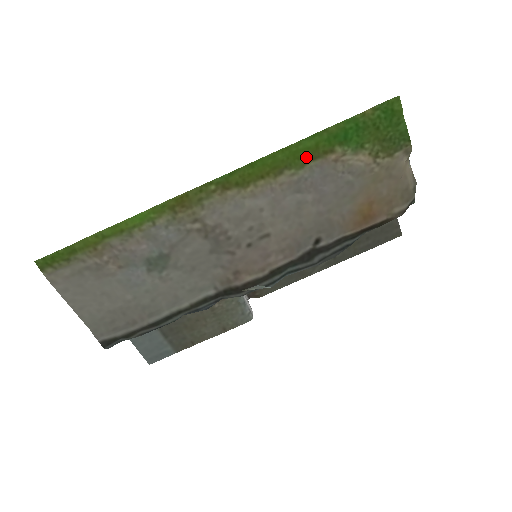
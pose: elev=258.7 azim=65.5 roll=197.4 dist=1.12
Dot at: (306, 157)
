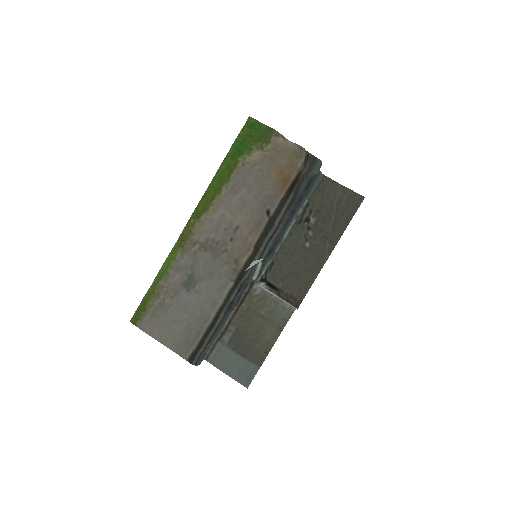
Dot at: (227, 174)
